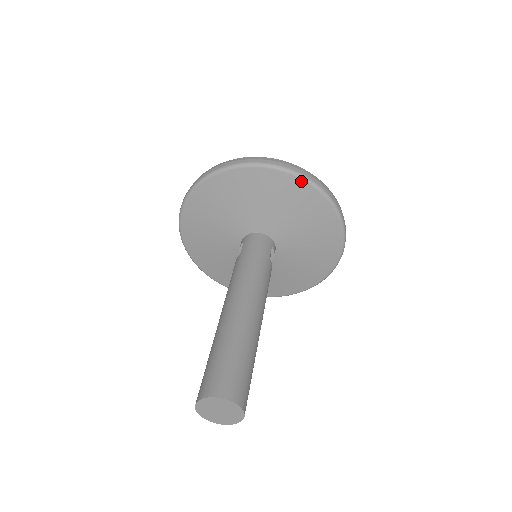
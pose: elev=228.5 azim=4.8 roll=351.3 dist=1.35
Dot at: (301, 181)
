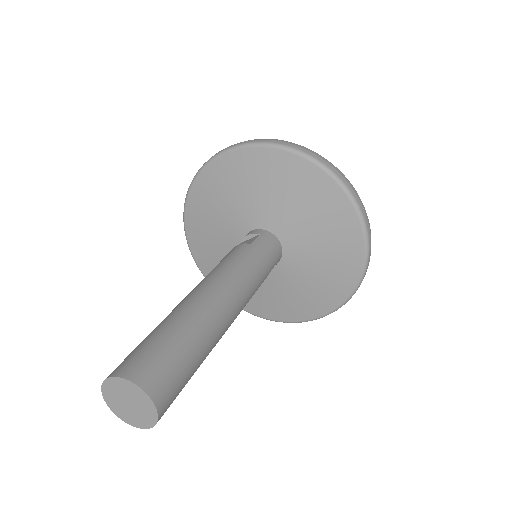
Dot at: (362, 243)
